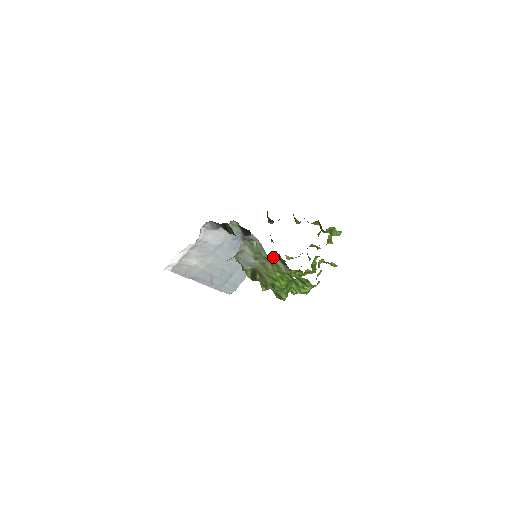
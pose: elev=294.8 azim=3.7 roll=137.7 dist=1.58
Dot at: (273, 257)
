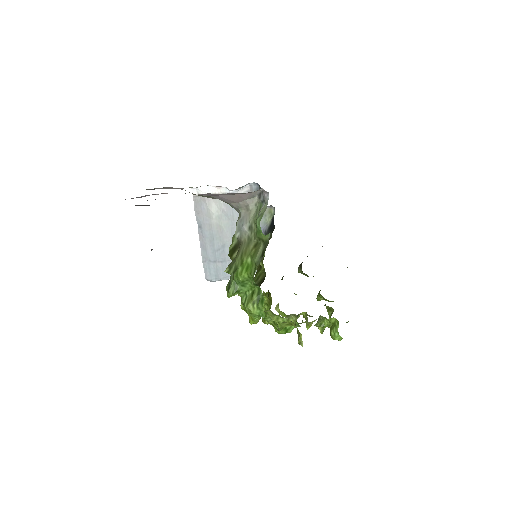
Dot at: (262, 238)
